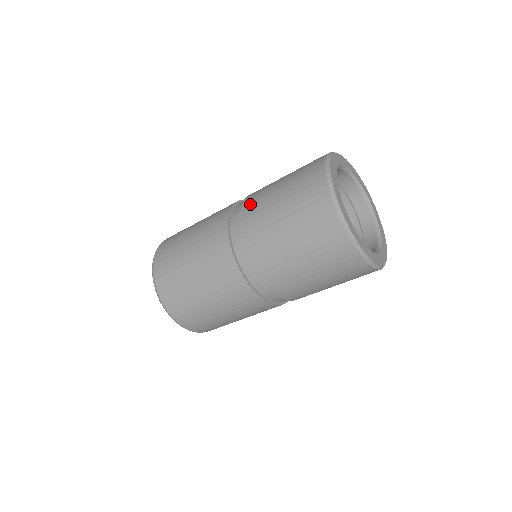
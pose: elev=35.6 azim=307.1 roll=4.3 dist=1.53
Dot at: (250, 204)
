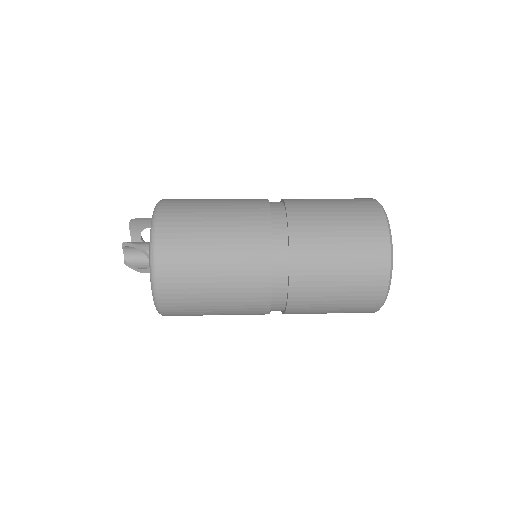
Dot at: (302, 283)
